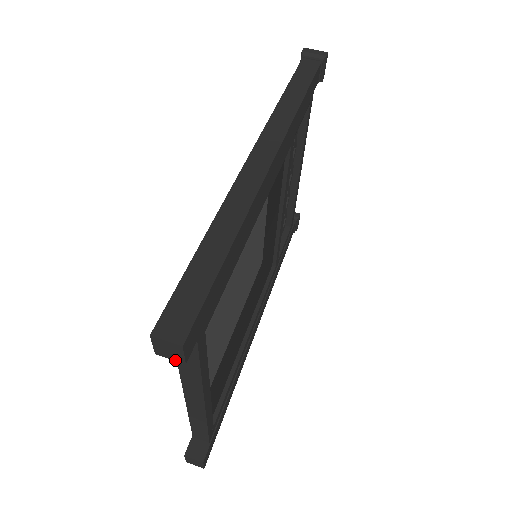
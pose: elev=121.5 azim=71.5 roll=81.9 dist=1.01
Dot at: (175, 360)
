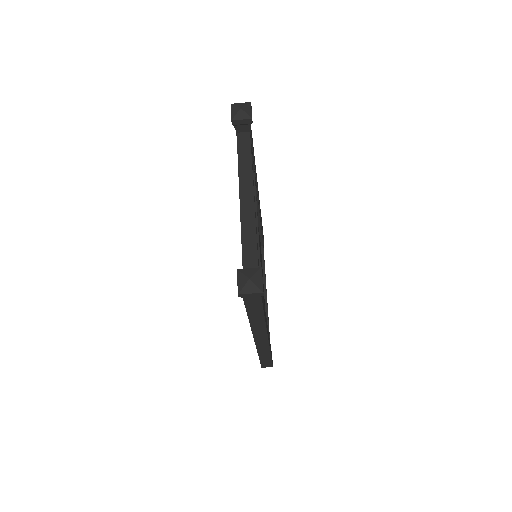
Dot at: occluded
